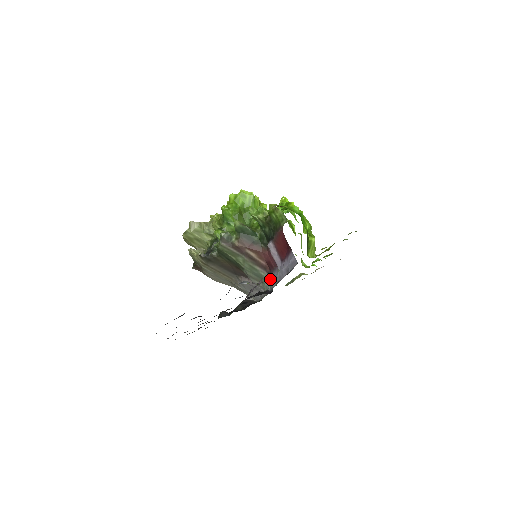
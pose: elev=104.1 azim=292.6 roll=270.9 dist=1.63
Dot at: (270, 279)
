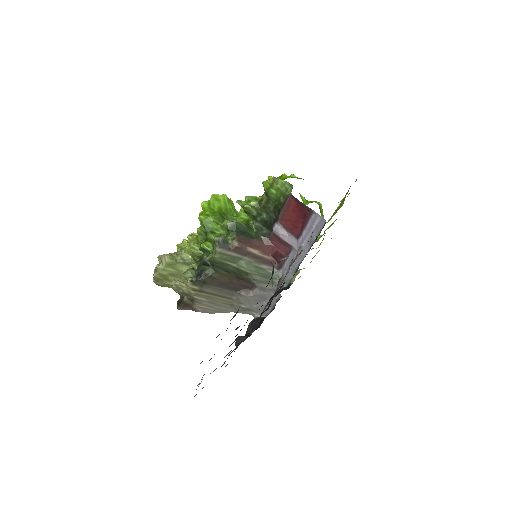
Dot at: (282, 273)
